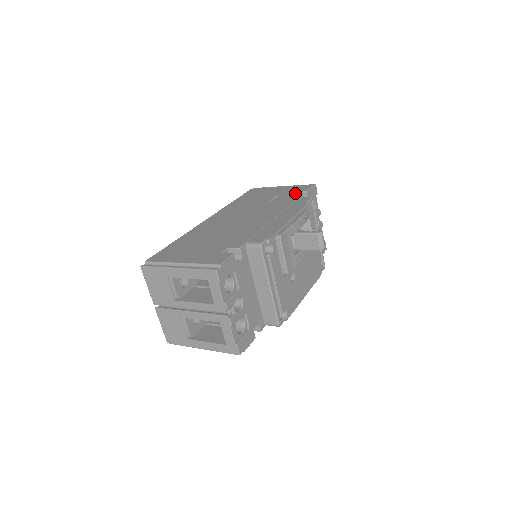
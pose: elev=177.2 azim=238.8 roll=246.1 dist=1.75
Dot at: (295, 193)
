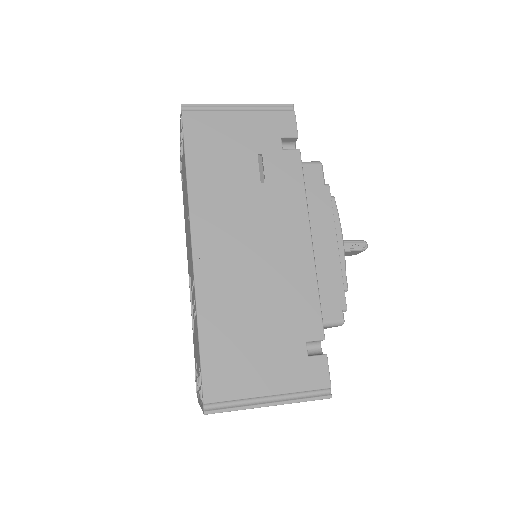
Dot at: (281, 141)
